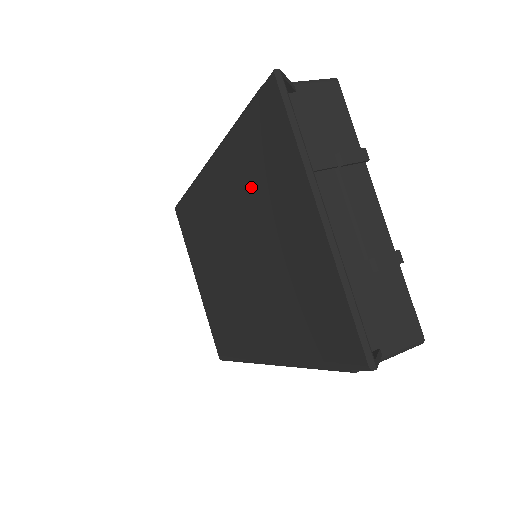
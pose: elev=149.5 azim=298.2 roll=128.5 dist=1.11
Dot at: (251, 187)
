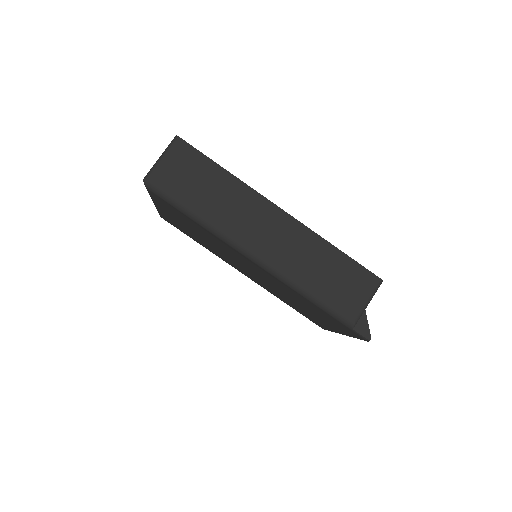
Dot at: (302, 302)
